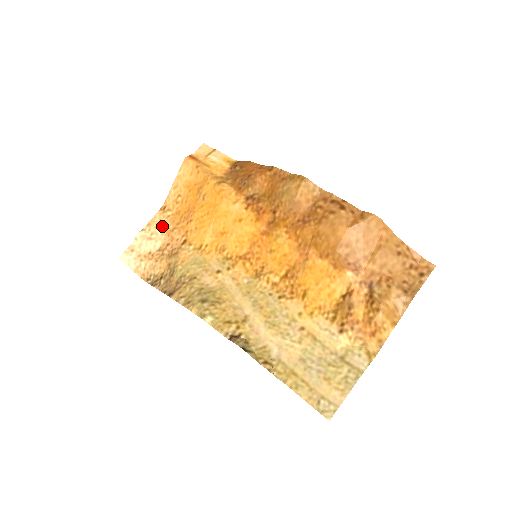
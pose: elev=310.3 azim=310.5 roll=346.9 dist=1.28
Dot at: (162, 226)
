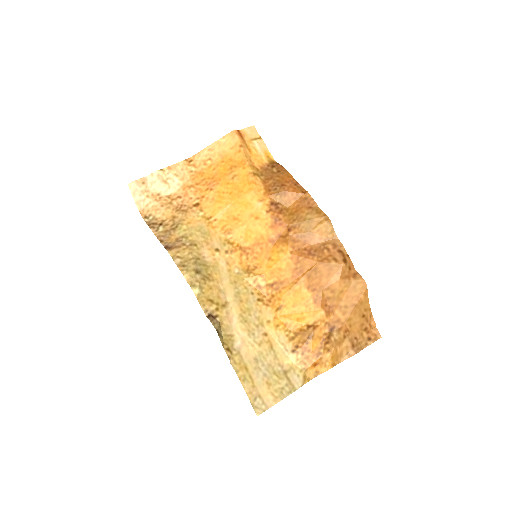
Dot at: (181, 177)
